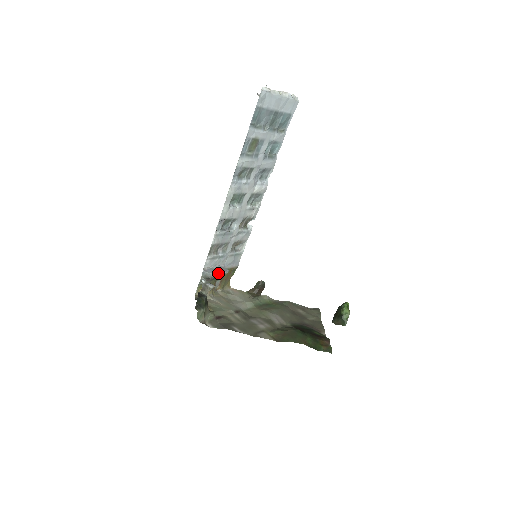
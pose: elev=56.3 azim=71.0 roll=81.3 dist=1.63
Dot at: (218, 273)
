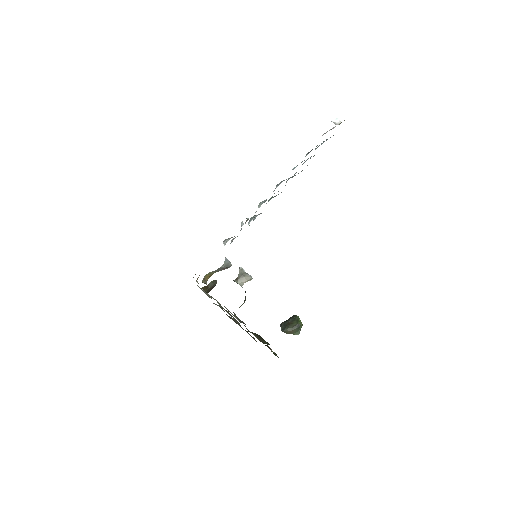
Dot at: occluded
